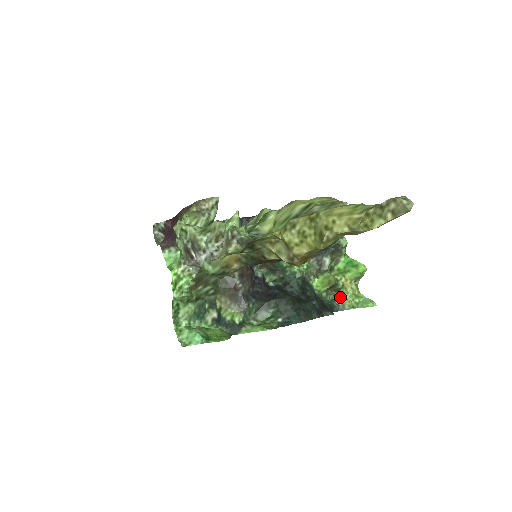
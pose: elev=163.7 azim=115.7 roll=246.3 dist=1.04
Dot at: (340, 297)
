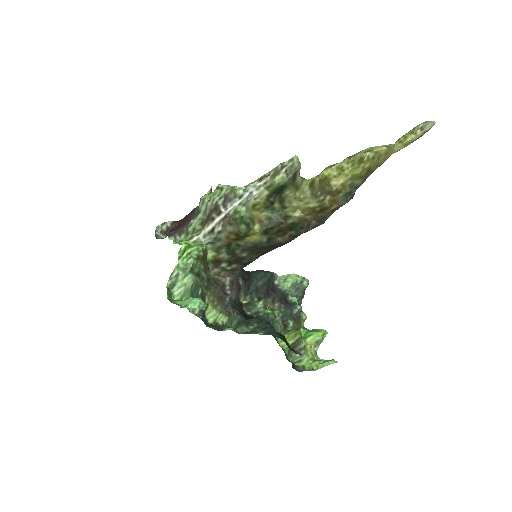
Dot at: (300, 359)
